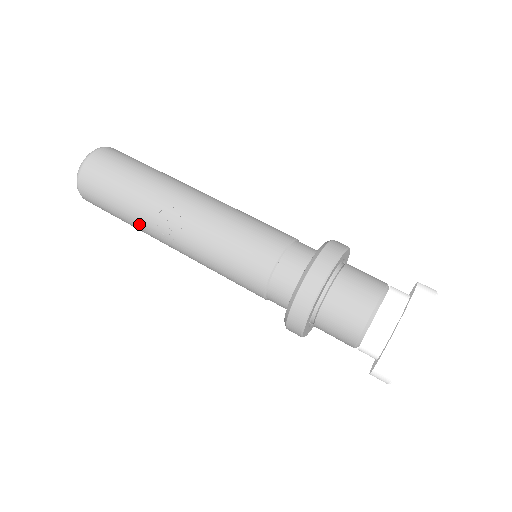
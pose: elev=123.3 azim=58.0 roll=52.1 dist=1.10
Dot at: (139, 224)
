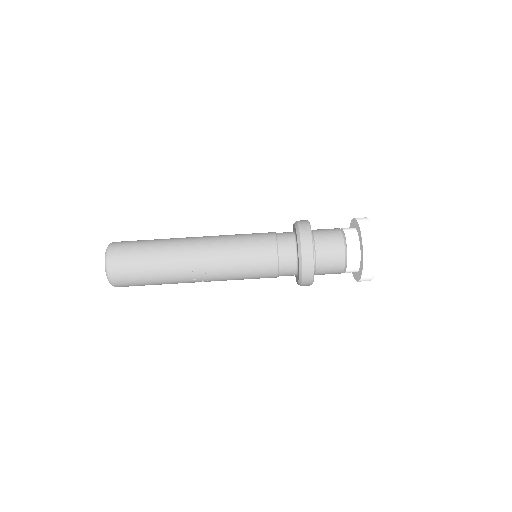
Dot at: occluded
